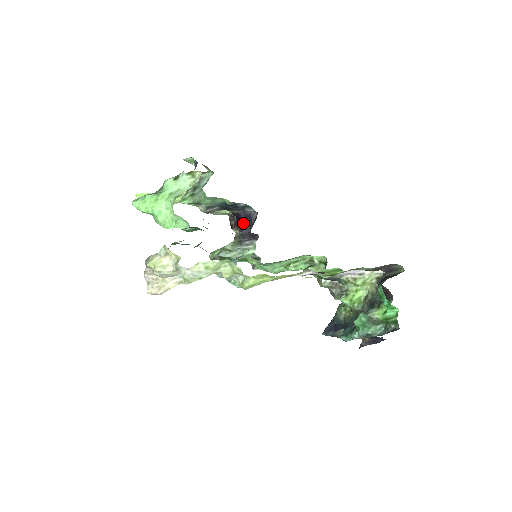
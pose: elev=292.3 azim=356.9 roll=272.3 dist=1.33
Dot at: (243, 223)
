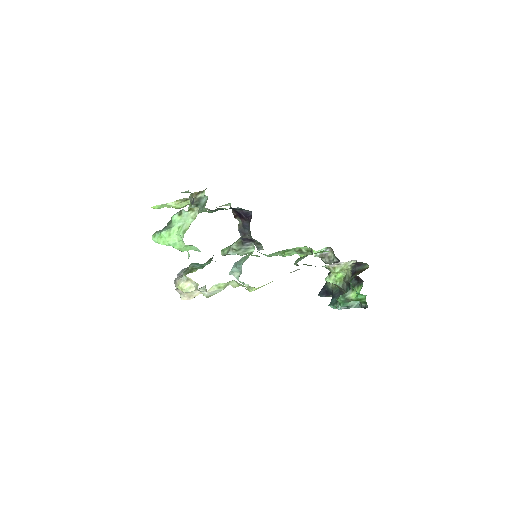
Dot at: (242, 218)
